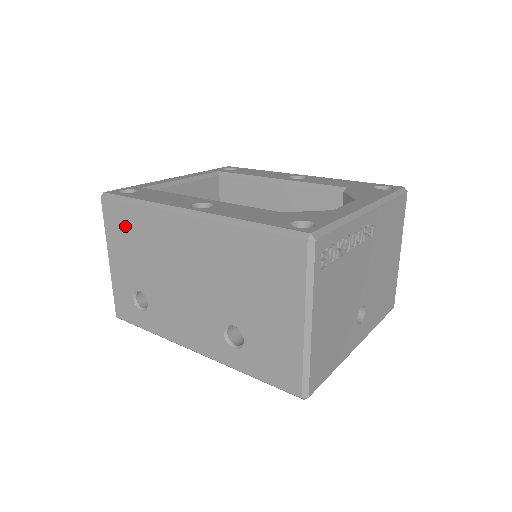
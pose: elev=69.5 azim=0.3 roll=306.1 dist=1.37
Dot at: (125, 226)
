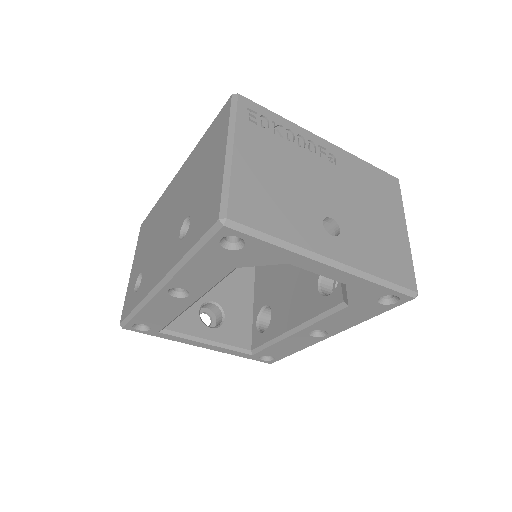
Dot at: (147, 228)
